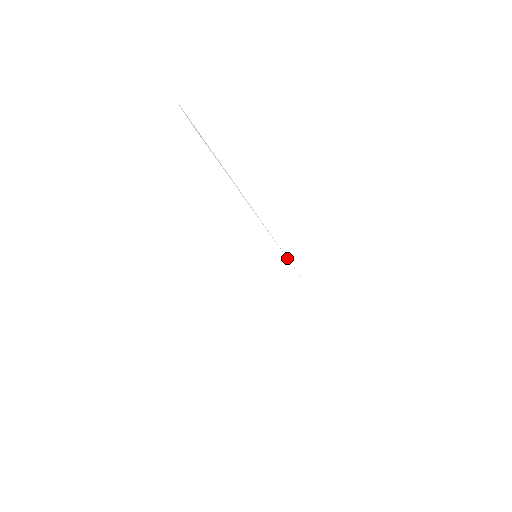
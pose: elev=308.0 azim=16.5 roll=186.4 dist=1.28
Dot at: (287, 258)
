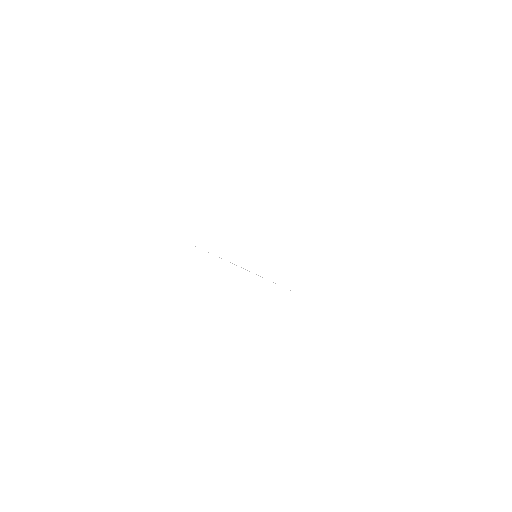
Dot at: occluded
